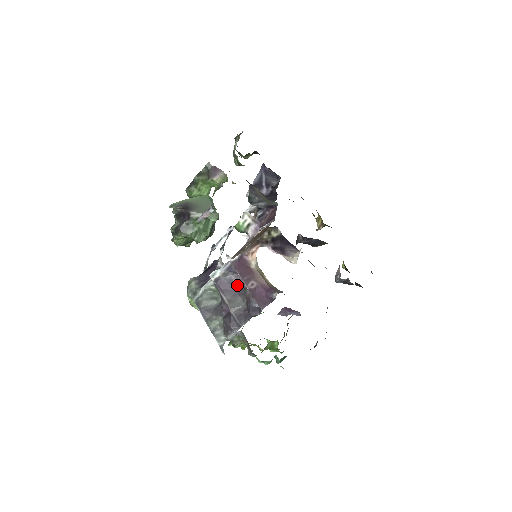
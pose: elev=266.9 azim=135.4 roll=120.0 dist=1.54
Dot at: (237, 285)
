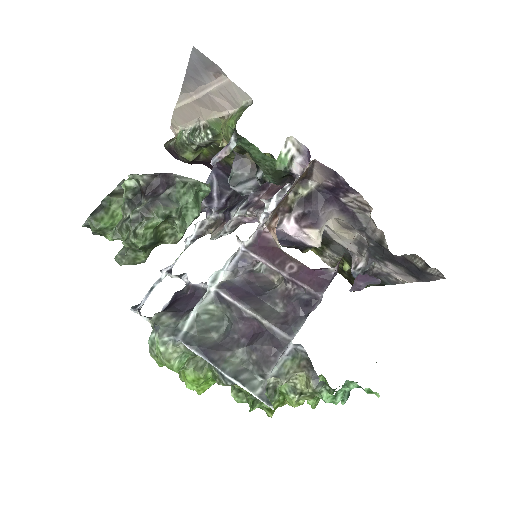
Dot at: (254, 289)
